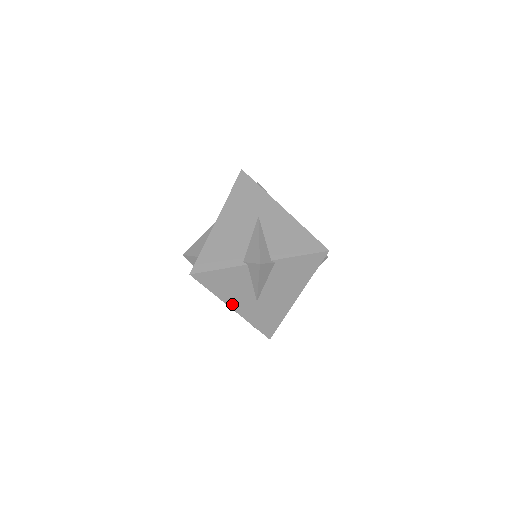
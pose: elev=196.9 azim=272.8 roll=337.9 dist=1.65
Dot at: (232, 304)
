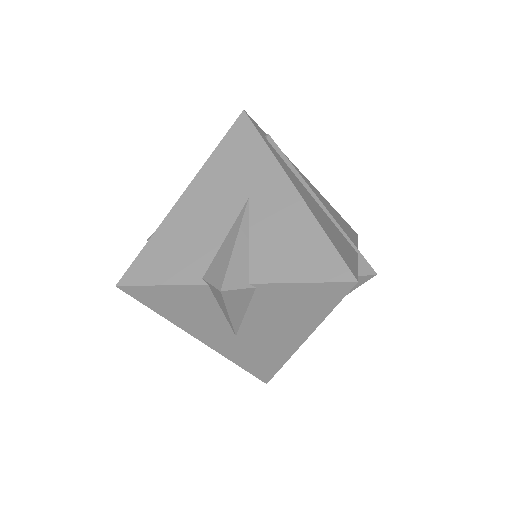
Dot at: (197, 334)
